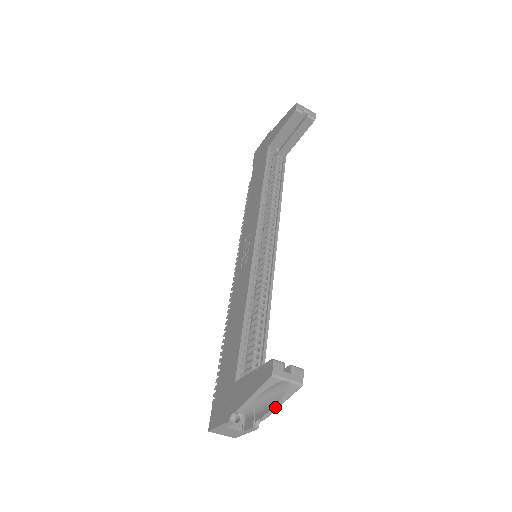
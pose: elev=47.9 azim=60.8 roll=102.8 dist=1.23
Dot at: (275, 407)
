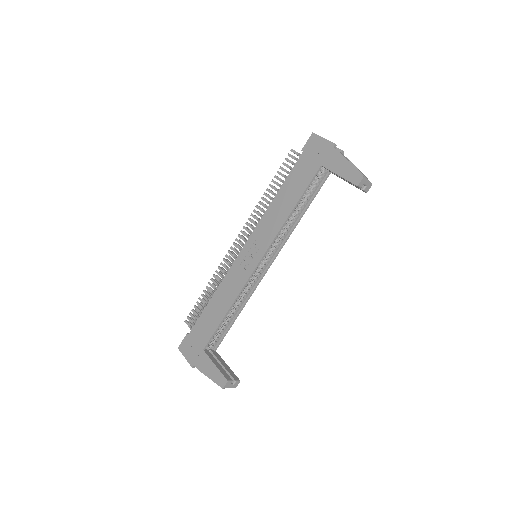
Dot at: occluded
